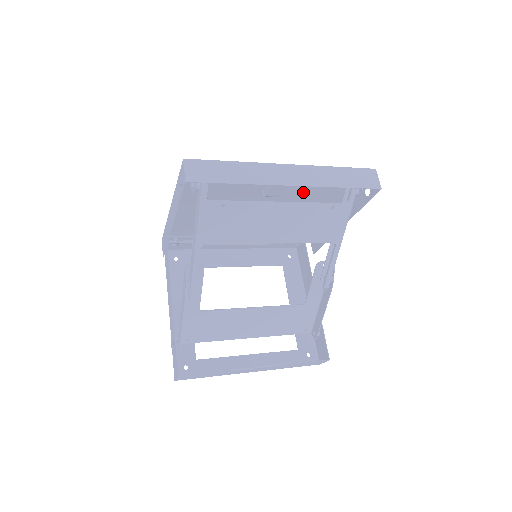
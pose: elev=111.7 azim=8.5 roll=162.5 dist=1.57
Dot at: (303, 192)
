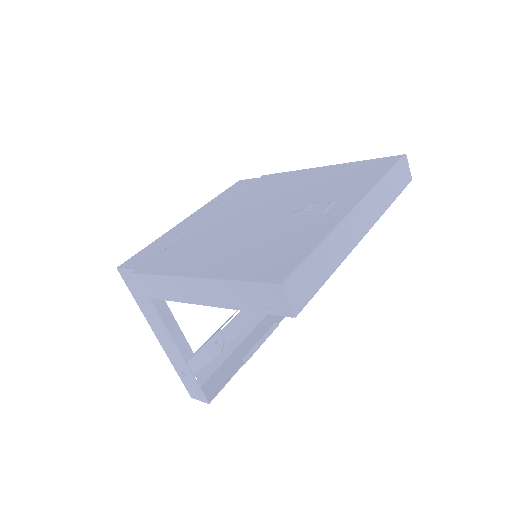
Dot at: (324, 190)
